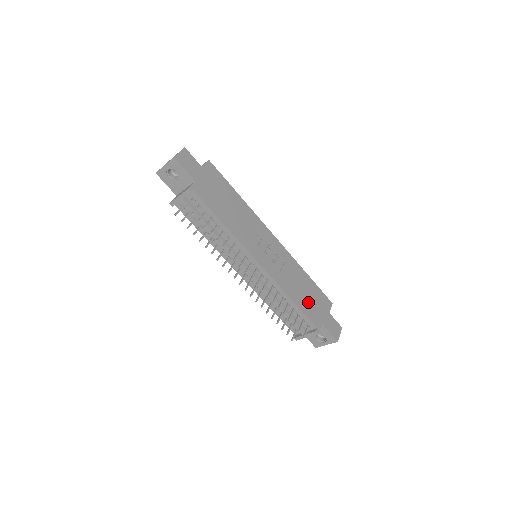
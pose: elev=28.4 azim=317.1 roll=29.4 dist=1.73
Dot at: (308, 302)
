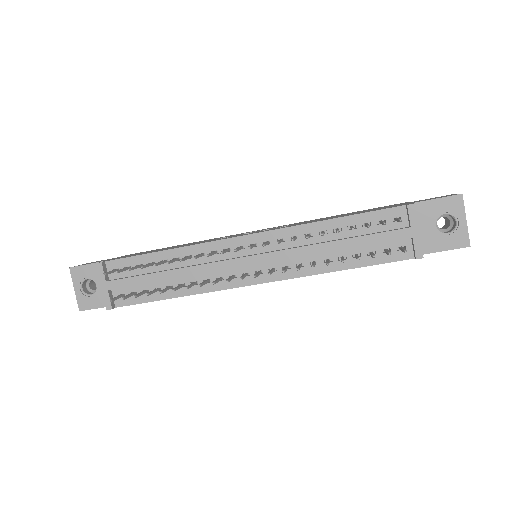
Dot at: occluded
